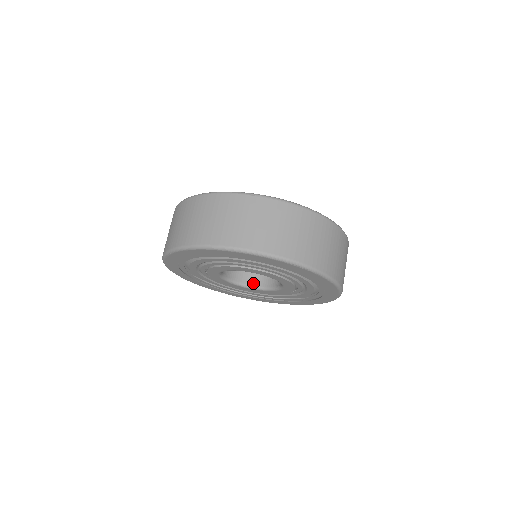
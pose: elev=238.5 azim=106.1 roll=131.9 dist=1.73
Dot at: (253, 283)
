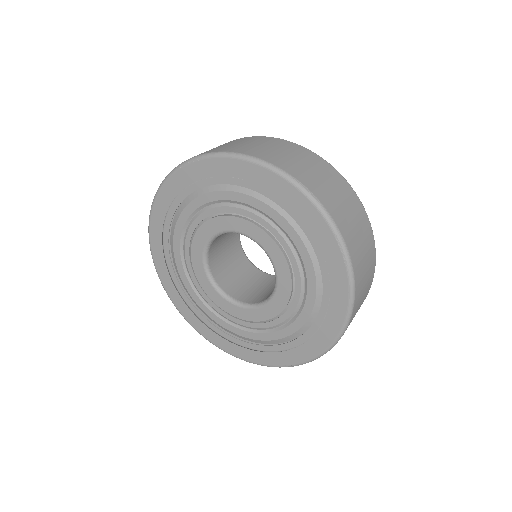
Dot at: (225, 288)
